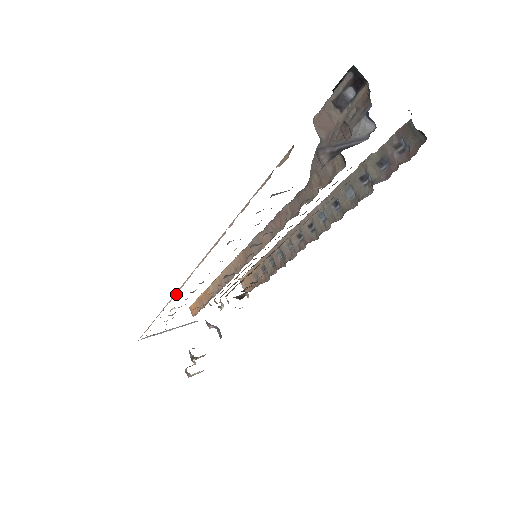
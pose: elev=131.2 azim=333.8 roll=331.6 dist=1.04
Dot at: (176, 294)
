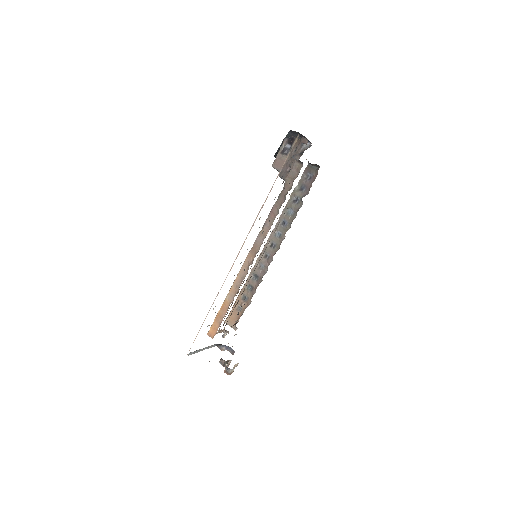
Dot at: occluded
